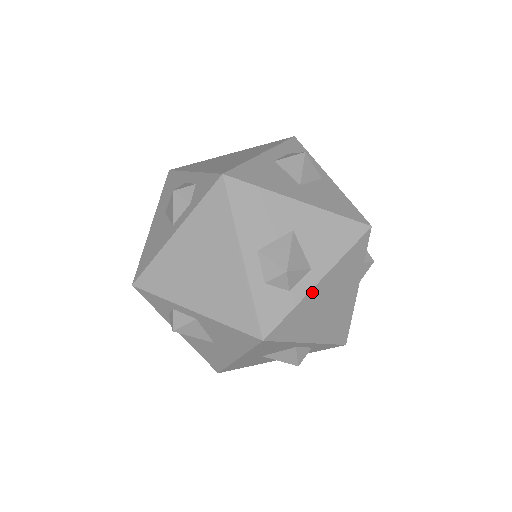
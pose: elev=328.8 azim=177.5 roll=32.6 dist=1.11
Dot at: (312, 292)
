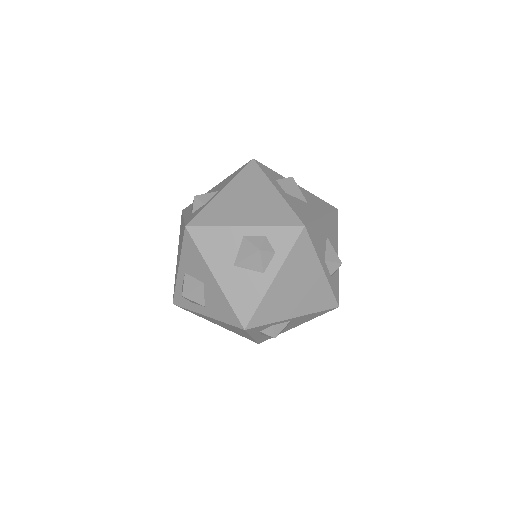
Dot at: occluded
